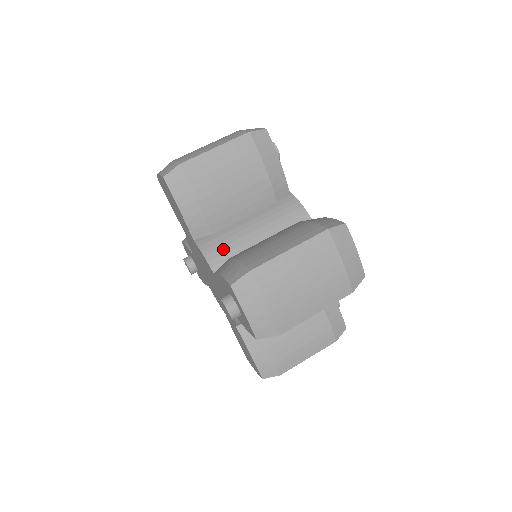
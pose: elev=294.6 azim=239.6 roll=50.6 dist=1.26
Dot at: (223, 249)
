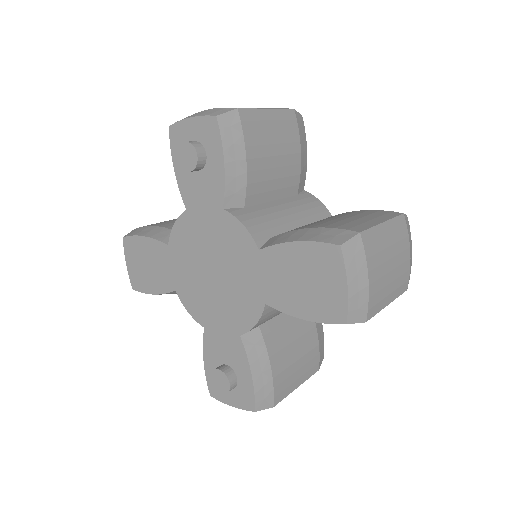
Dot at: occluded
